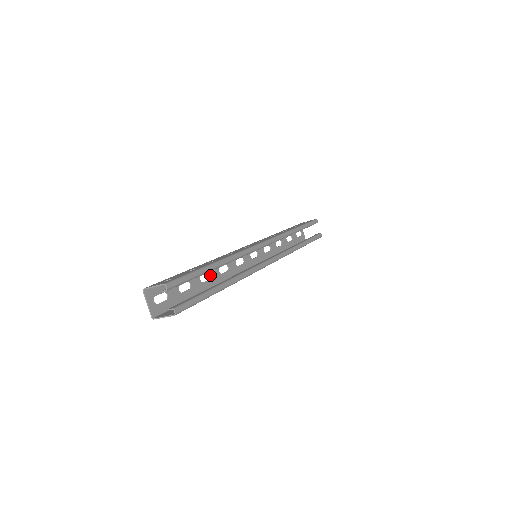
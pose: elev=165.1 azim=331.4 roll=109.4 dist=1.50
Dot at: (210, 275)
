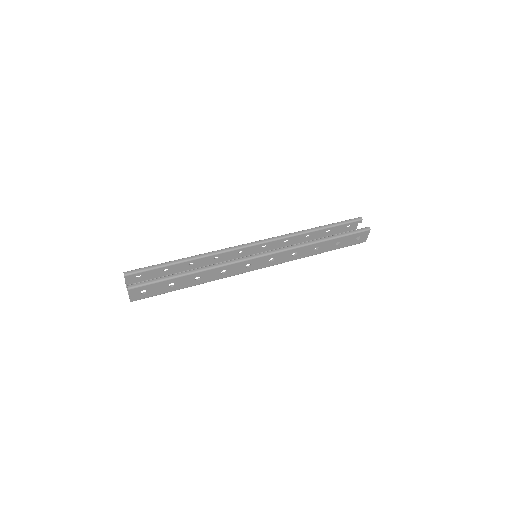
Dot at: occluded
